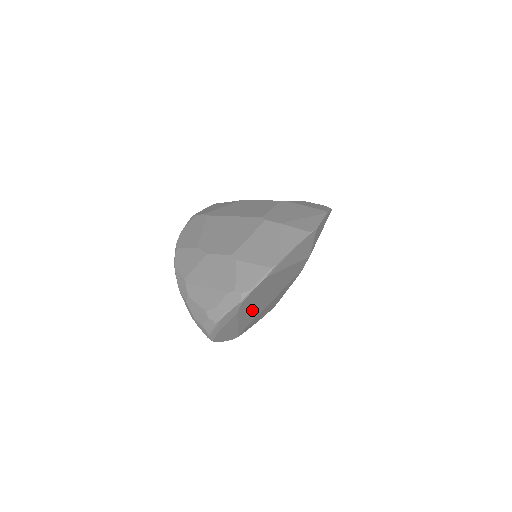
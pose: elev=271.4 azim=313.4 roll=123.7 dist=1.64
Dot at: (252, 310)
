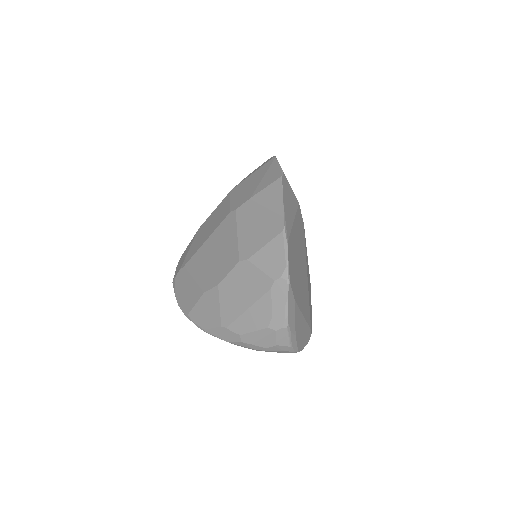
Dot at: (301, 292)
